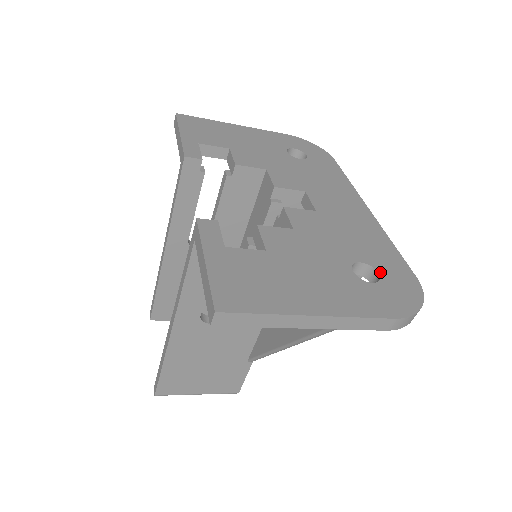
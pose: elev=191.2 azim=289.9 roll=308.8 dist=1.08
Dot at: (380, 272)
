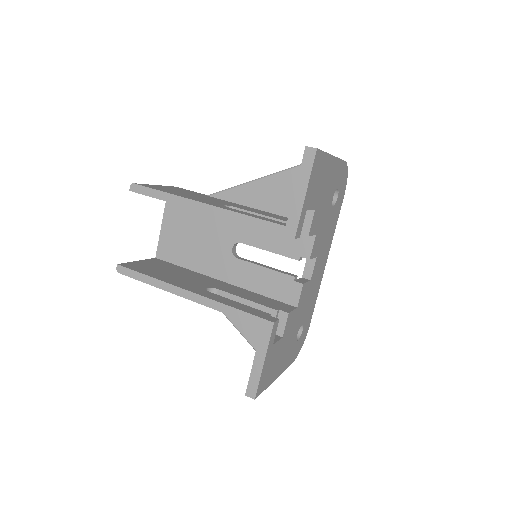
Dot at: (303, 329)
